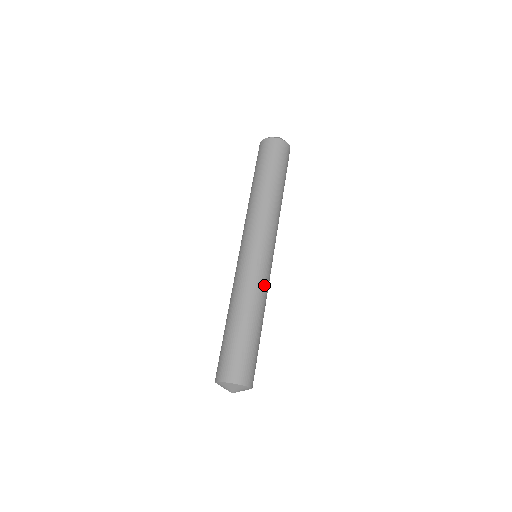
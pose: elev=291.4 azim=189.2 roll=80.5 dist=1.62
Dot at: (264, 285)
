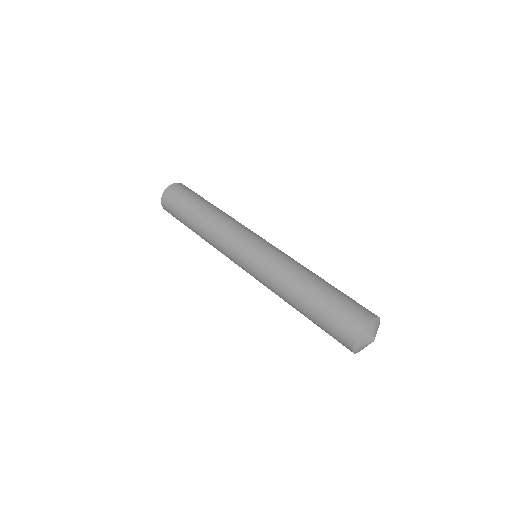
Dot at: occluded
